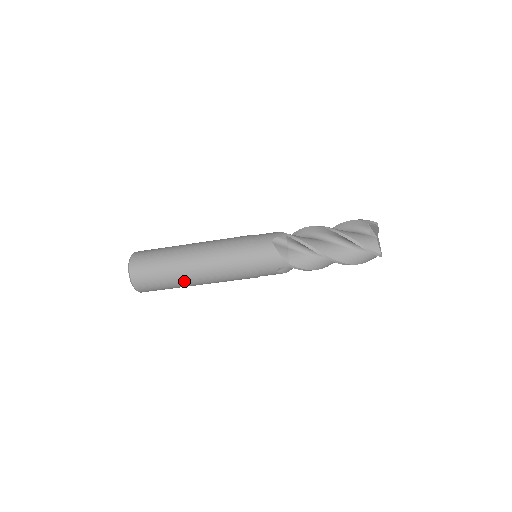
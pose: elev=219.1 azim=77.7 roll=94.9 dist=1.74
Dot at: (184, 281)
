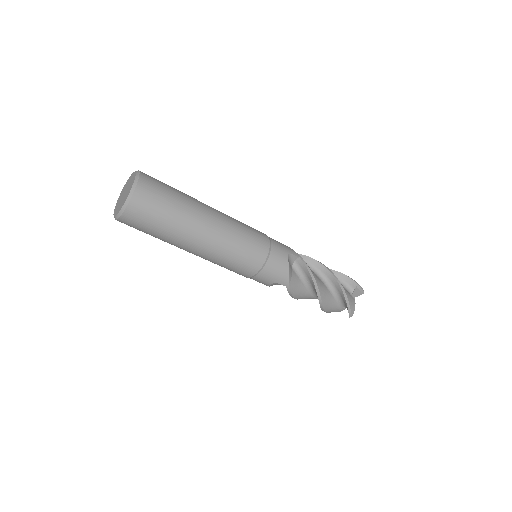
Dot at: (184, 241)
